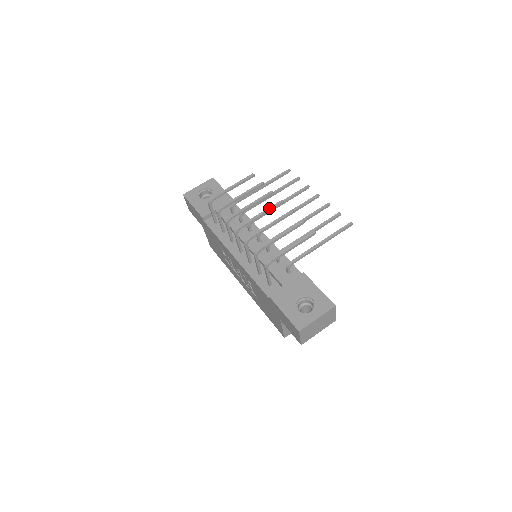
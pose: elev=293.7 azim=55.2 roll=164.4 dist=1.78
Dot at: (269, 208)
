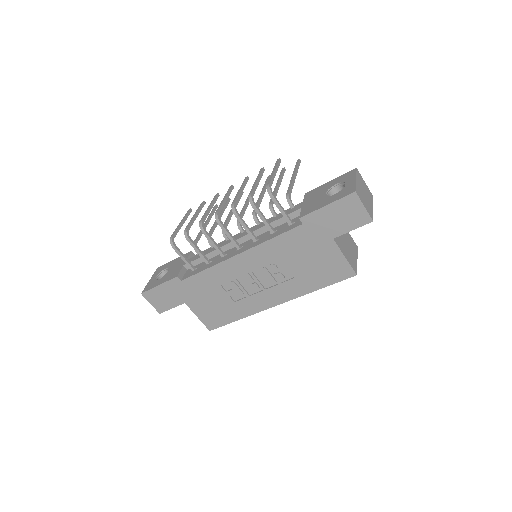
Dot at: (226, 193)
